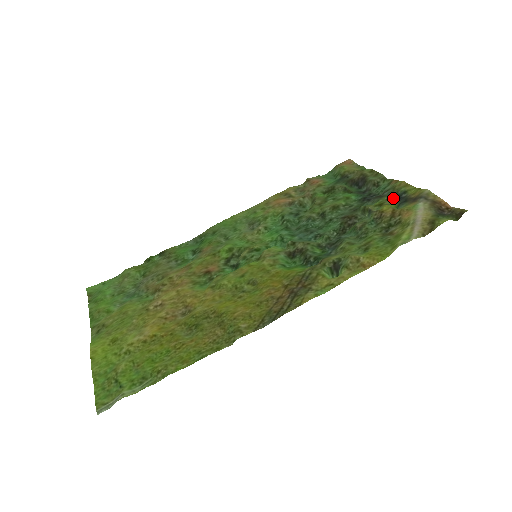
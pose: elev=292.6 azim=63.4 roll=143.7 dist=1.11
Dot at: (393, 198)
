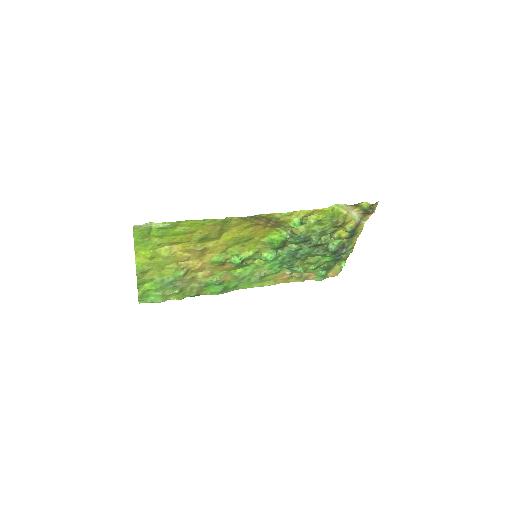
Dot at: (348, 238)
